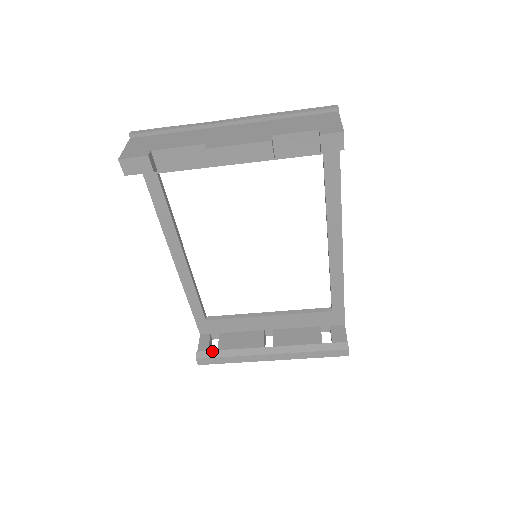
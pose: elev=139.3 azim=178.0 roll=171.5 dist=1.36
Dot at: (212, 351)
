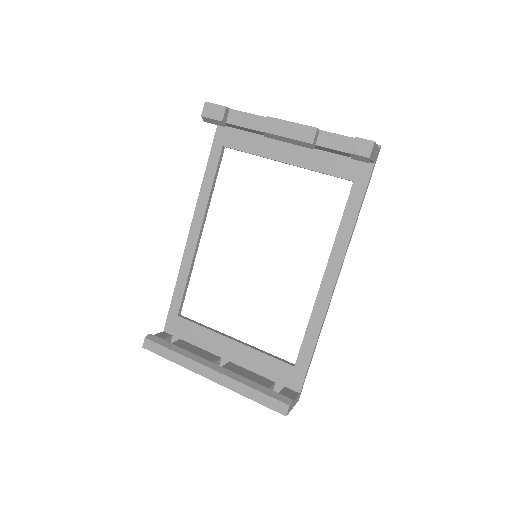
Dot at: (164, 340)
